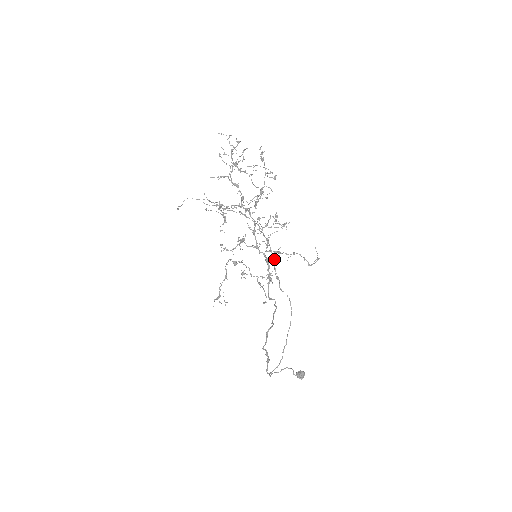
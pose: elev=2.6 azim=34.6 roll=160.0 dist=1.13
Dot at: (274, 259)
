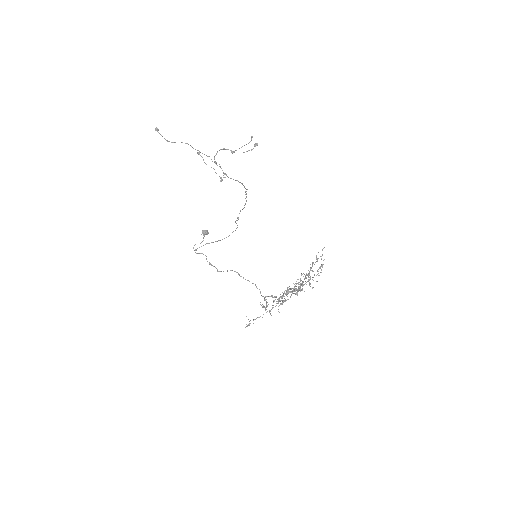
Dot at: occluded
